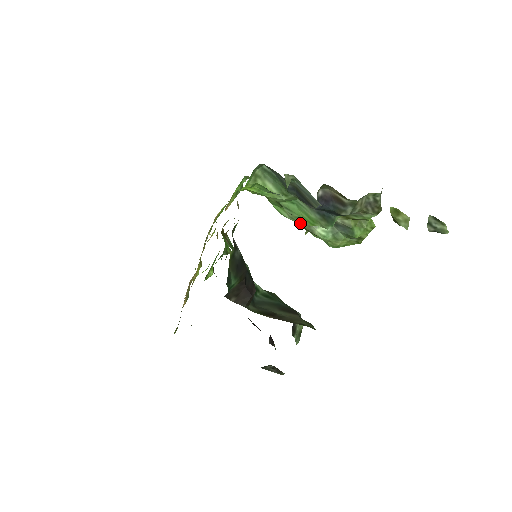
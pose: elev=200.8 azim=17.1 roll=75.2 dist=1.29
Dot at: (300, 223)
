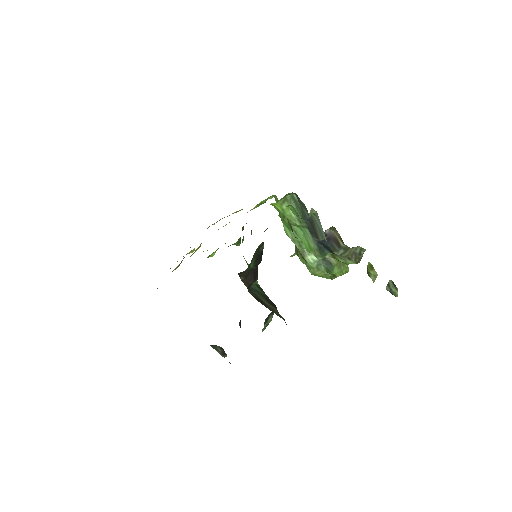
Dot at: (298, 246)
